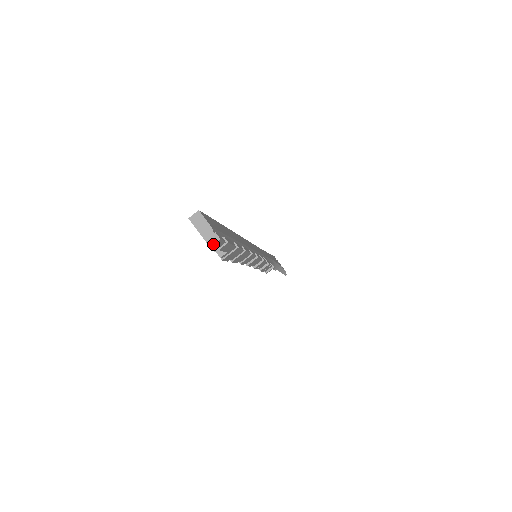
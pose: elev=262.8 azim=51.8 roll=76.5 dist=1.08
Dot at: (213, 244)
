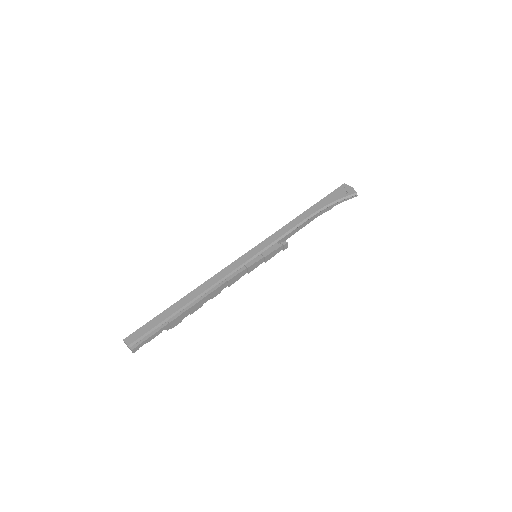
Dot at: (132, 352)
